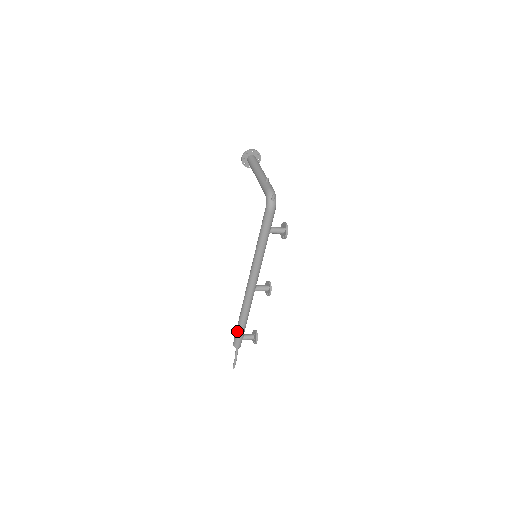
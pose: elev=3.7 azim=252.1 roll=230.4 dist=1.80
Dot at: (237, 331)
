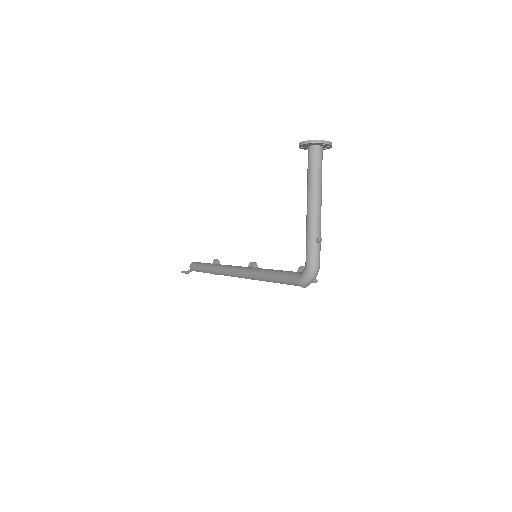
Dot at: (199, 270)
